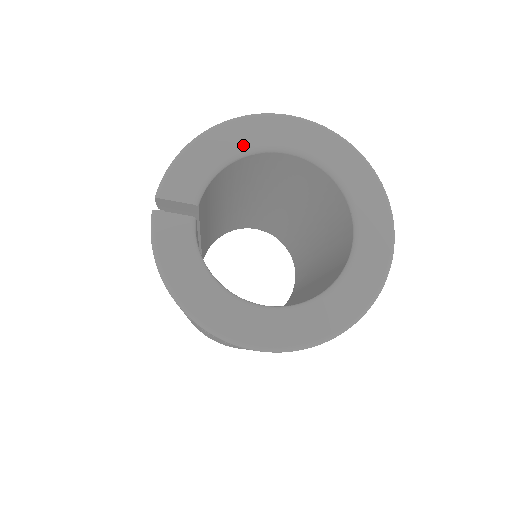
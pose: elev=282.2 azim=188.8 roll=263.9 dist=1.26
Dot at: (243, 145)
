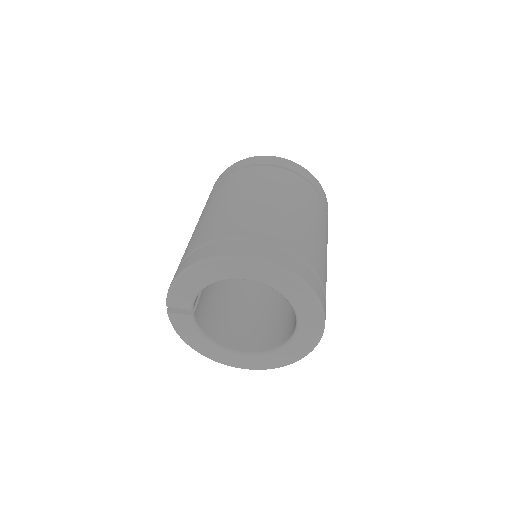
Dot at: (213, 278)
